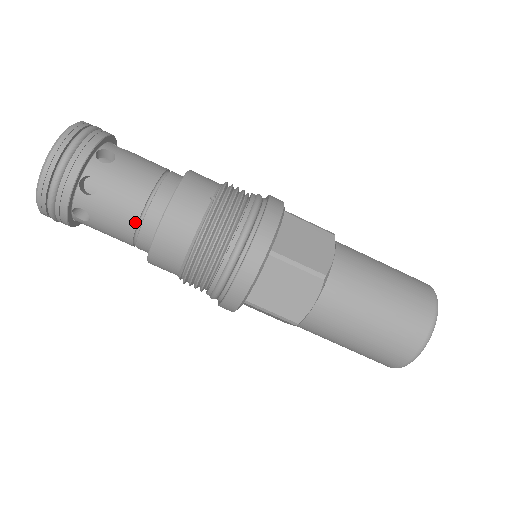
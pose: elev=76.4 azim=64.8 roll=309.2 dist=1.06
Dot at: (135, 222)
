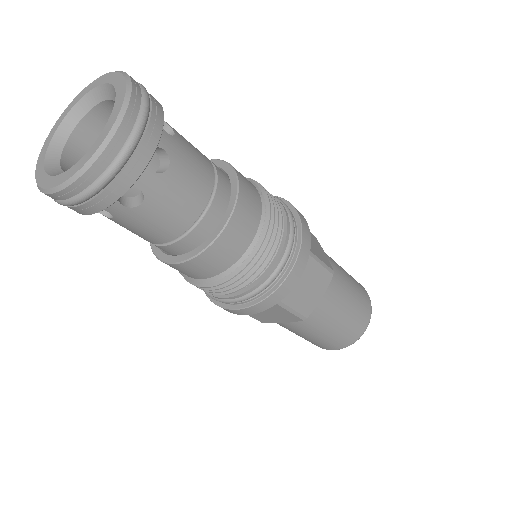
Dot at: (198, 213)
